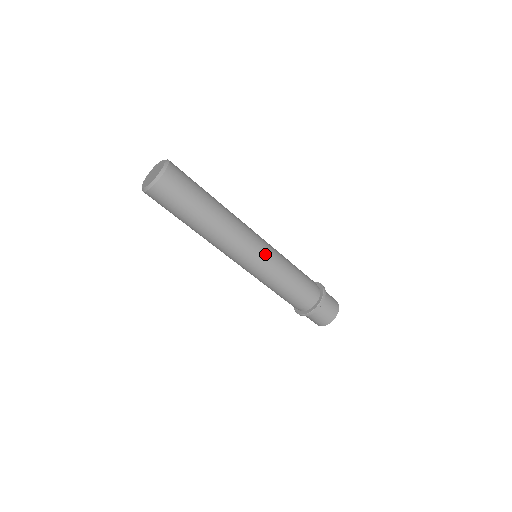
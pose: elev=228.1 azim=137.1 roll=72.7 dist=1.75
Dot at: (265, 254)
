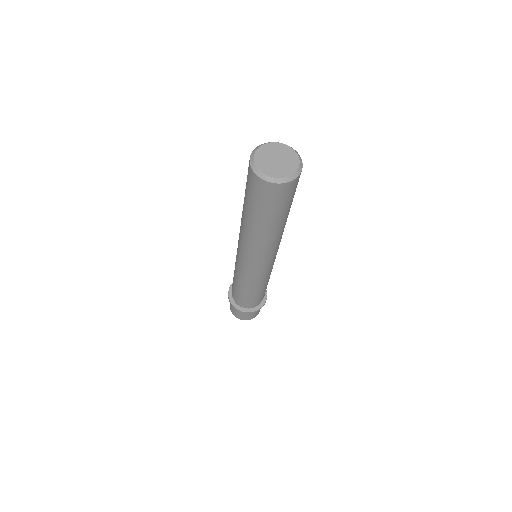
Dot at: (266, 270)
